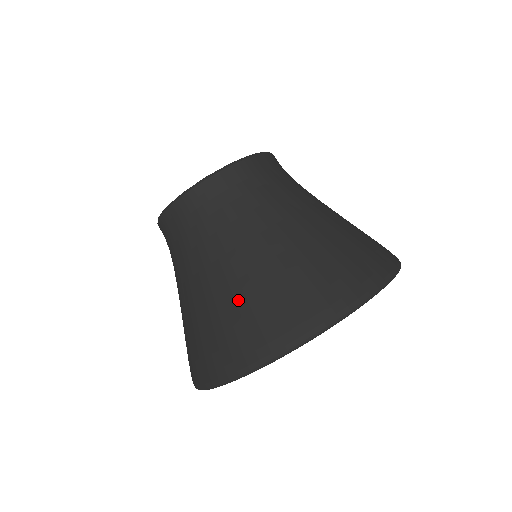
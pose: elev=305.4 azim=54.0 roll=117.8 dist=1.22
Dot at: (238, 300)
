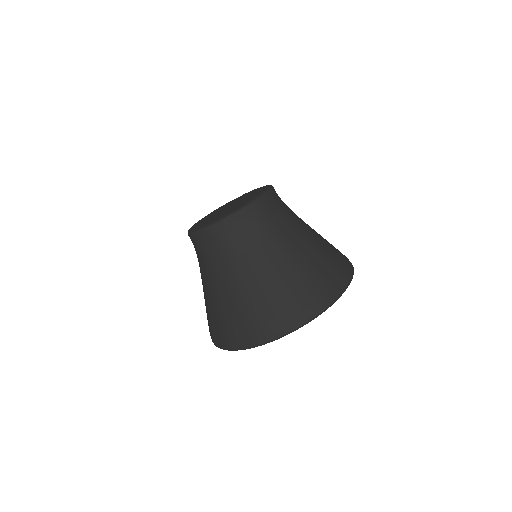
Dot at: (247, 304)
